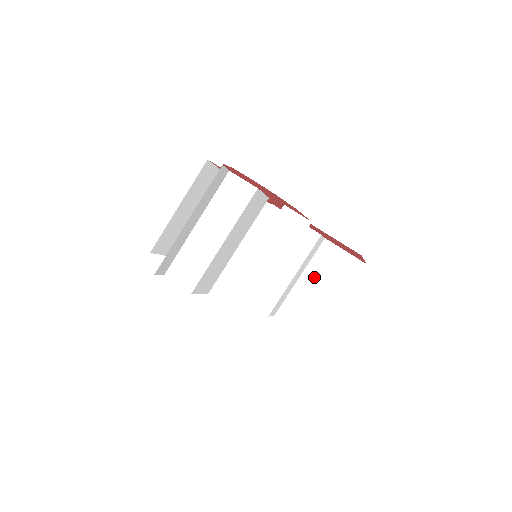
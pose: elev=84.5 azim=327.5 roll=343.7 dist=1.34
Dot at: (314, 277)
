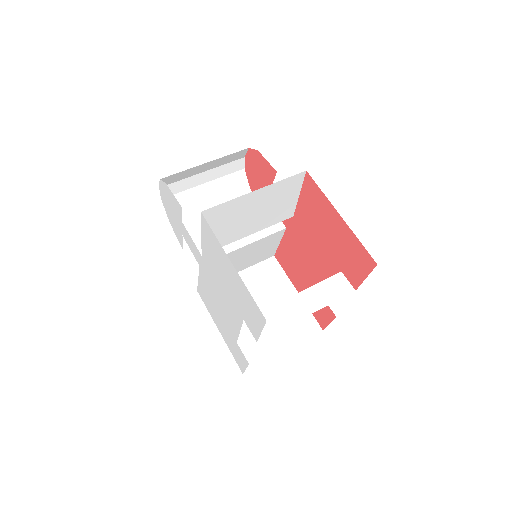
Dot at: occluded
